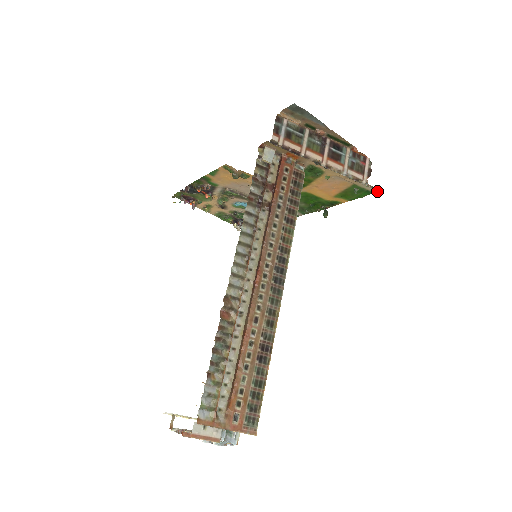
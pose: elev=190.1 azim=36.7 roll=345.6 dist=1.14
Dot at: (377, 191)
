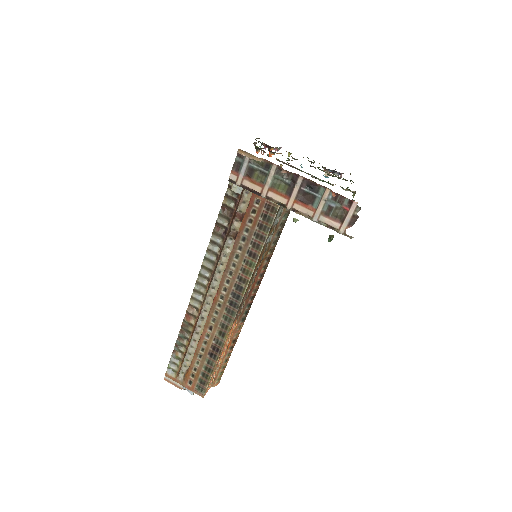
Dot at: occluded
